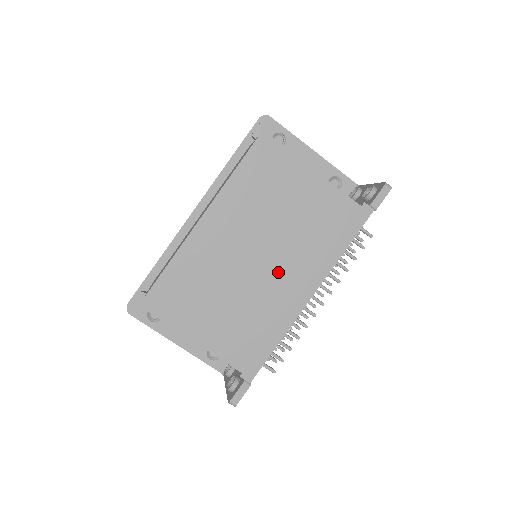
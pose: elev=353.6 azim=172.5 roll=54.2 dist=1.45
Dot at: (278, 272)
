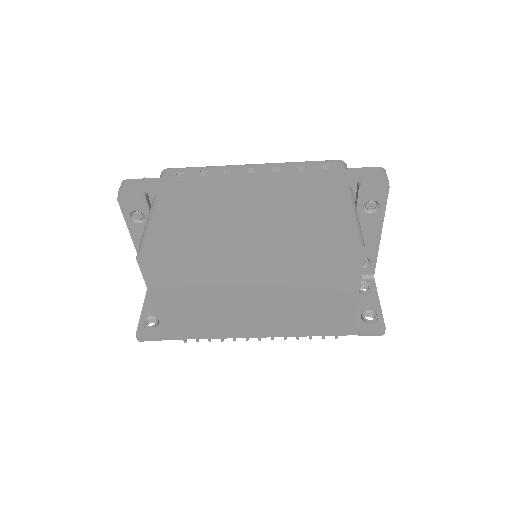
Dot at: (256, 313)
